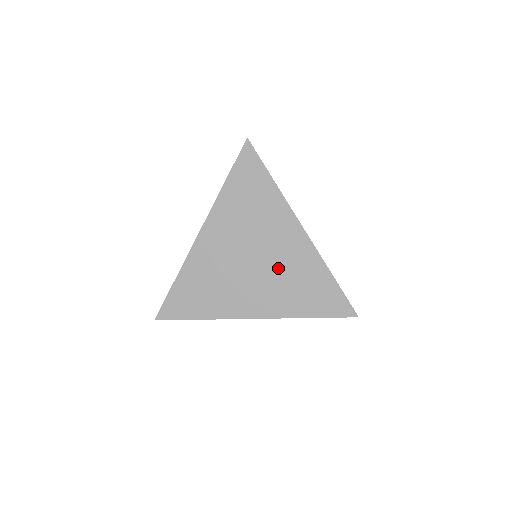
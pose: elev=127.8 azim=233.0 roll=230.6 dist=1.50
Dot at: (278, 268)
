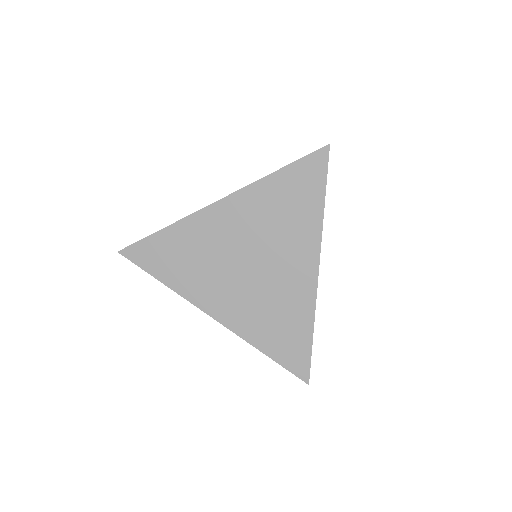
Dot at: (268, 289)
